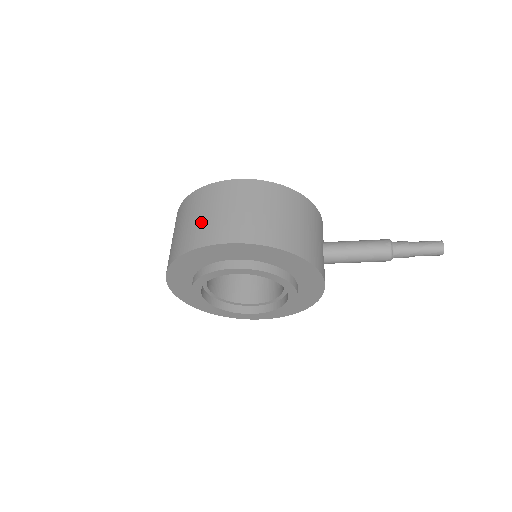
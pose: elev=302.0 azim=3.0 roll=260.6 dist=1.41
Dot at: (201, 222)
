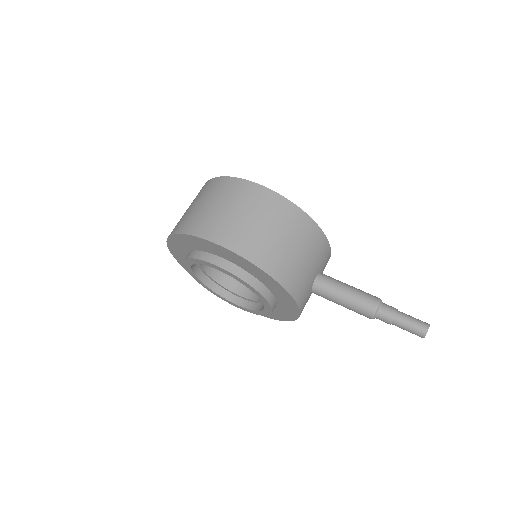
Dot at: (208, 211)
